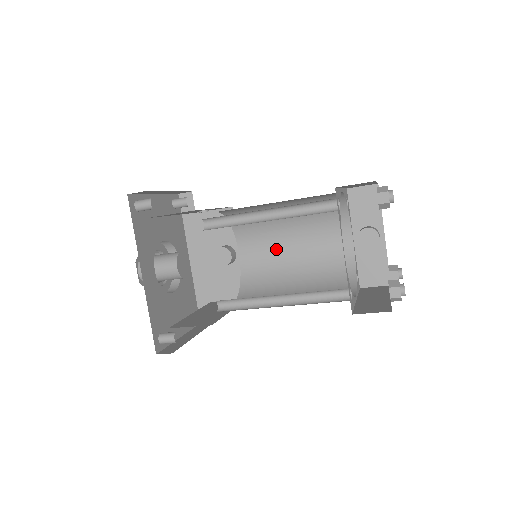
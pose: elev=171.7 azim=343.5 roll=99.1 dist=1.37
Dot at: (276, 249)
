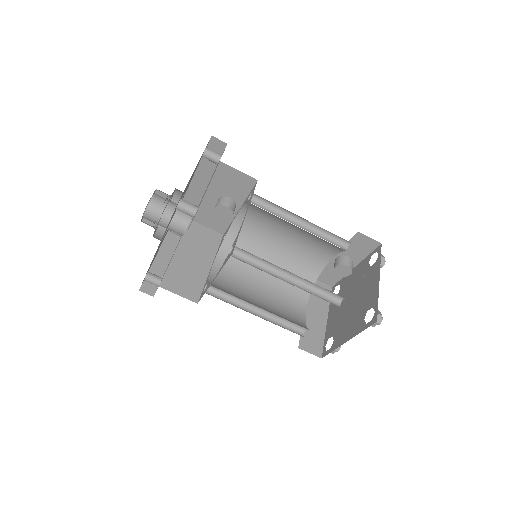
Dot at: (272, 228)
